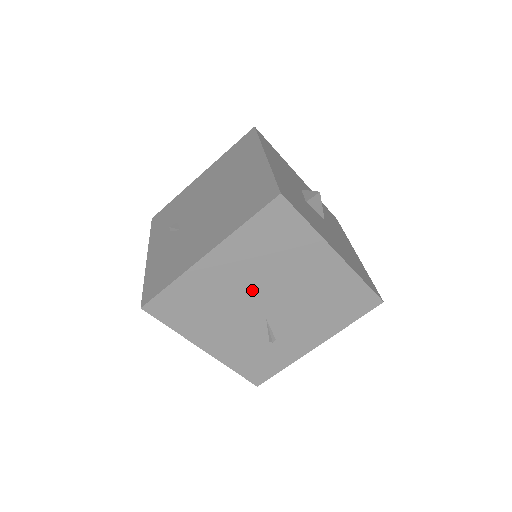
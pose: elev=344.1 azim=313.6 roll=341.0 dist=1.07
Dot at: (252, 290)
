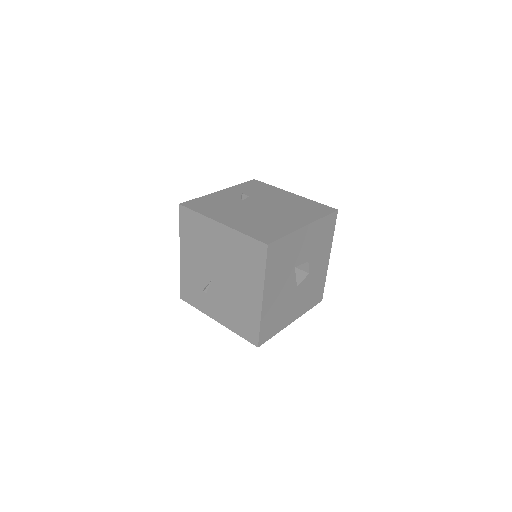
Dot at: (220, 261)
